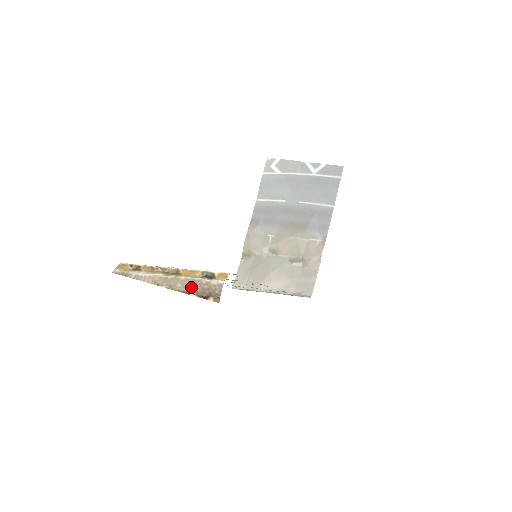
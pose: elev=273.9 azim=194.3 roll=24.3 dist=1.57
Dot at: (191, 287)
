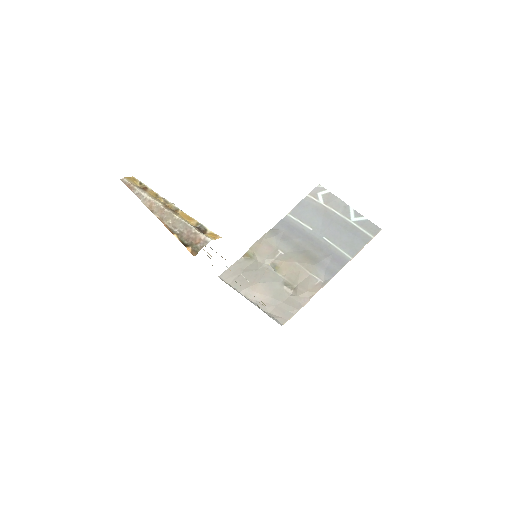
Dot at: (179, 229)
